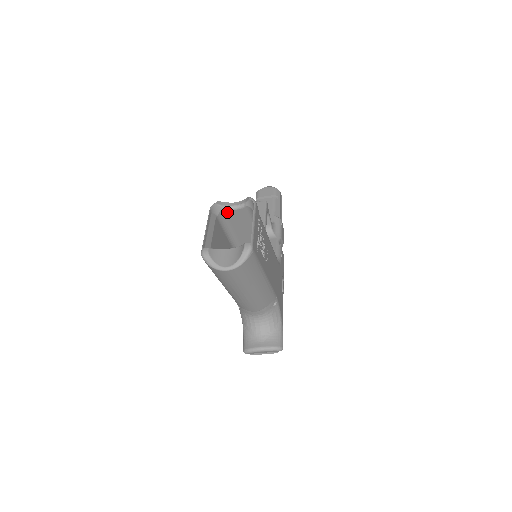
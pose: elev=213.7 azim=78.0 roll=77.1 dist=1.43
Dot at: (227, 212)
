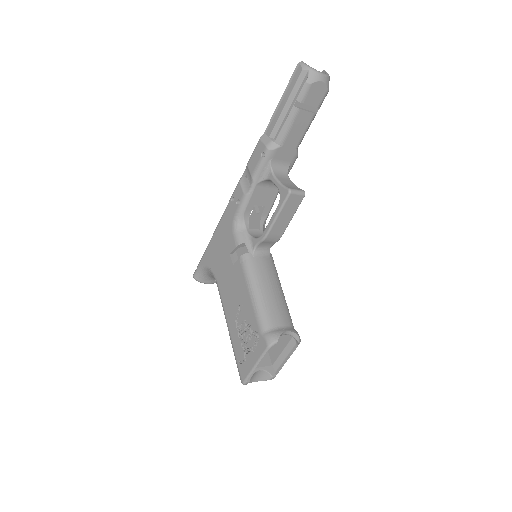
Dot at: (275, 332)
